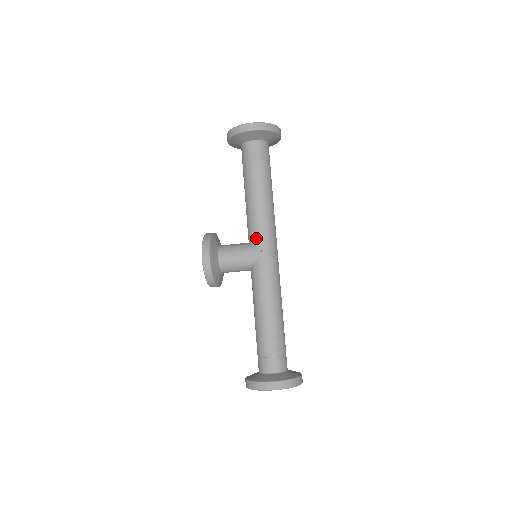
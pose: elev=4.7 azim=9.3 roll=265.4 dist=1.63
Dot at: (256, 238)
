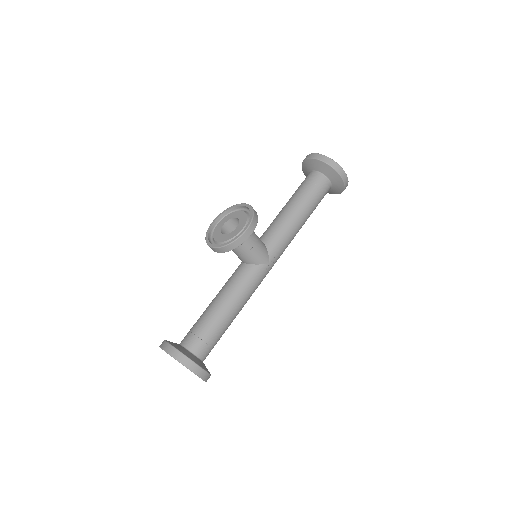
Dot at: (276, 248)
